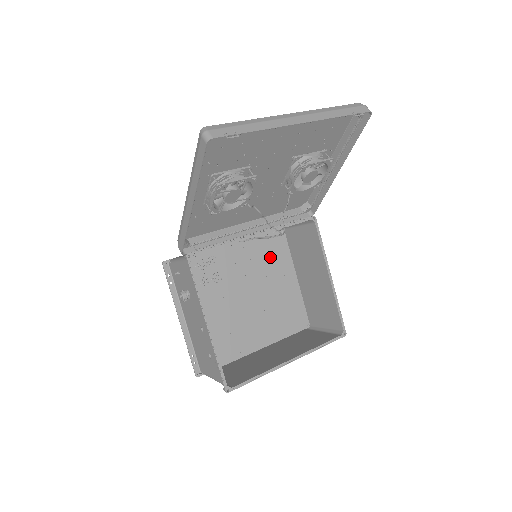
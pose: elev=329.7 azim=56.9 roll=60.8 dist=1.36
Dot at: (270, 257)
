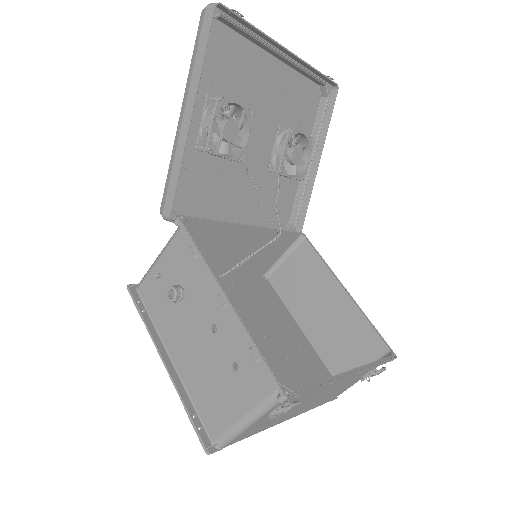
Dot at: (261, 300)
